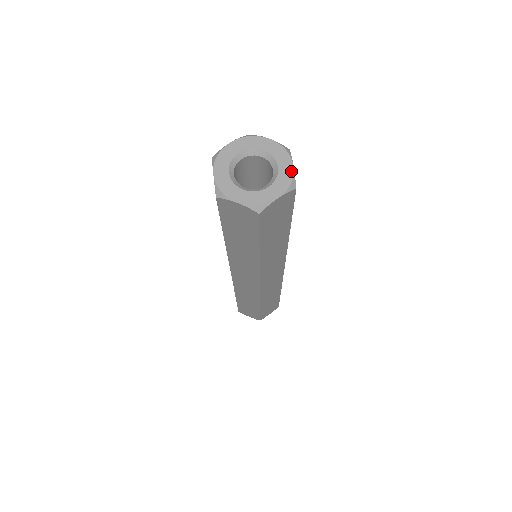
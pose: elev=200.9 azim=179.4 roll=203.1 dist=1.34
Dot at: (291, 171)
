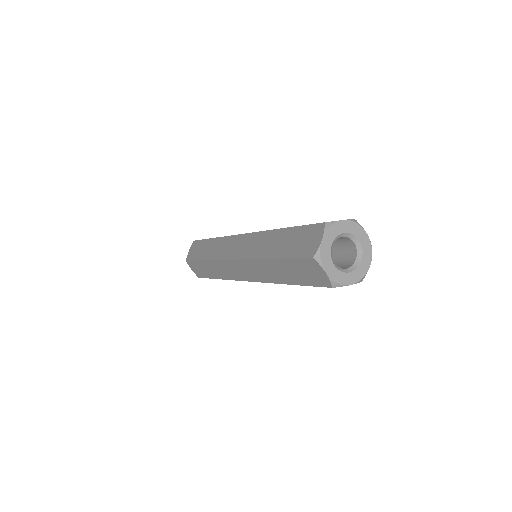
Dot at: (368, 239)
